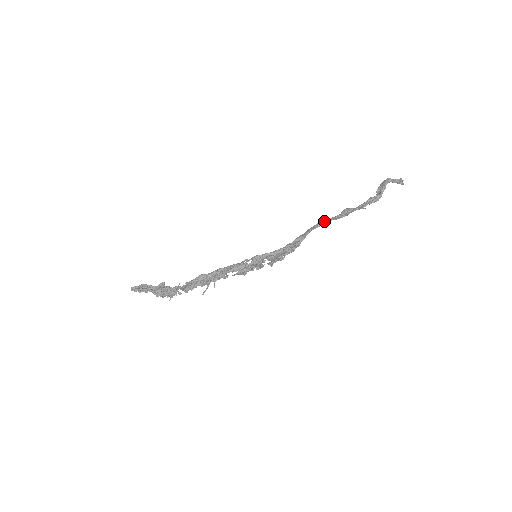
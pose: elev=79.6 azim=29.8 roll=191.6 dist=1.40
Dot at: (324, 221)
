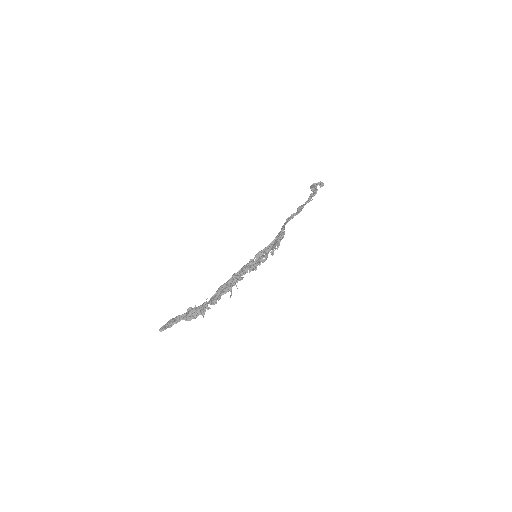
Dot at: (291, 215)
